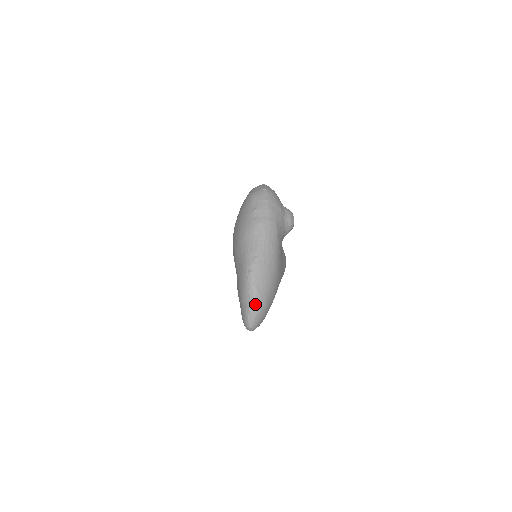
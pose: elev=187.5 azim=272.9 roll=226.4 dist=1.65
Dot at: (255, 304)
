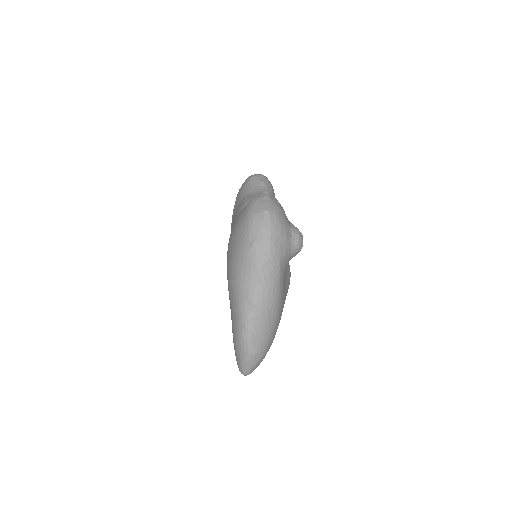
Dot at: (250, 359)
